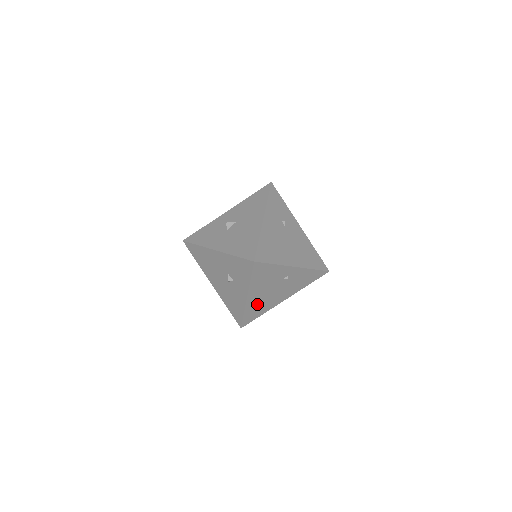
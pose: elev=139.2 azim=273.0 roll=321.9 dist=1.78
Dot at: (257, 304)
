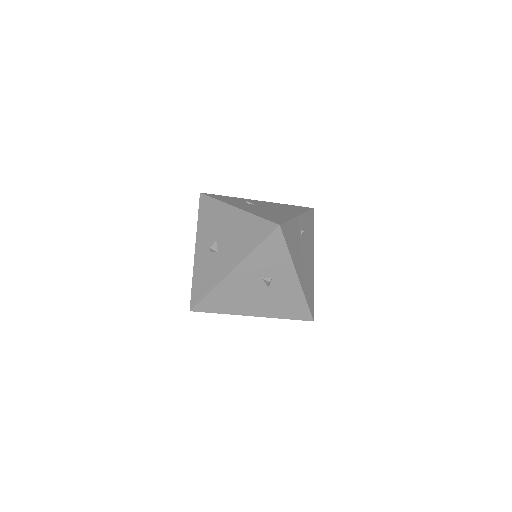
Dot at: (305, 281)
